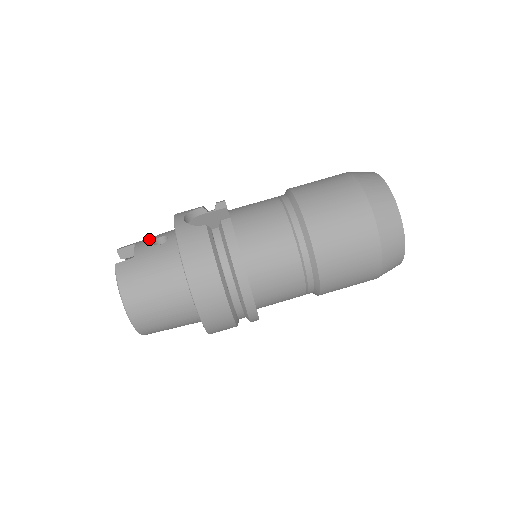
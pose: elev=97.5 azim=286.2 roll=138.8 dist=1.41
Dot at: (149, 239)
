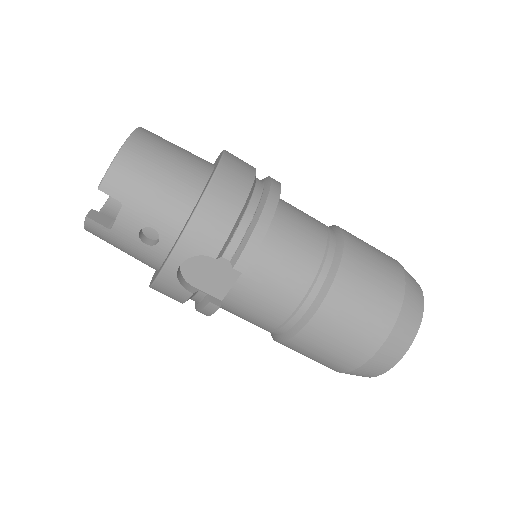
Dot at: (140, 216)
